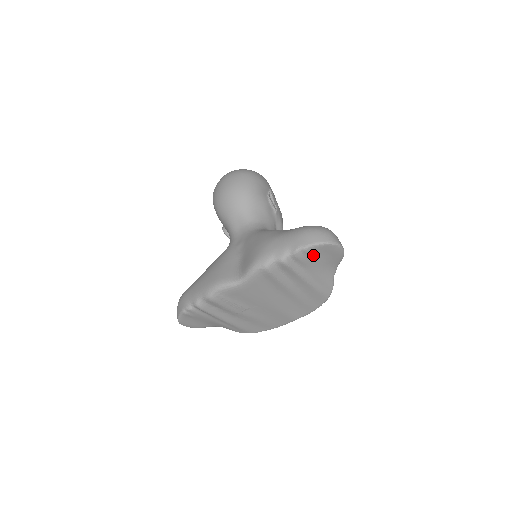
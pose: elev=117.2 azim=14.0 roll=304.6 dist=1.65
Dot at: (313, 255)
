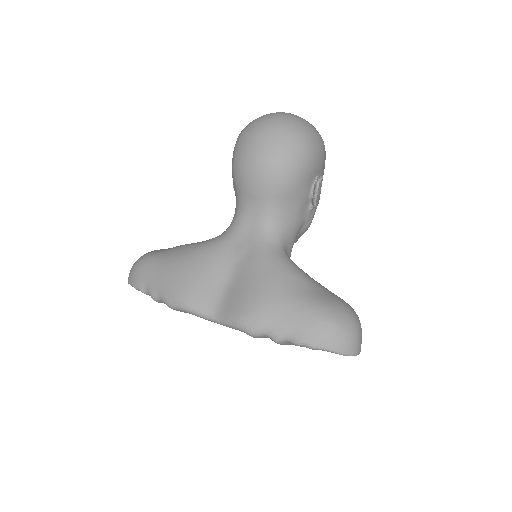
Dot at: occluded
